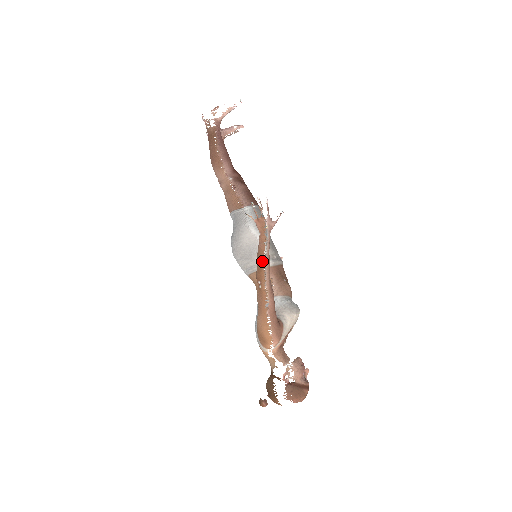
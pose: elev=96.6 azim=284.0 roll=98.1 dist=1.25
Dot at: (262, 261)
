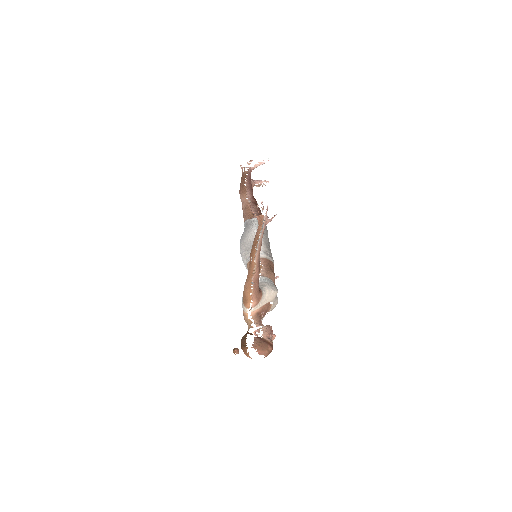
Dot at: (256, 243)
